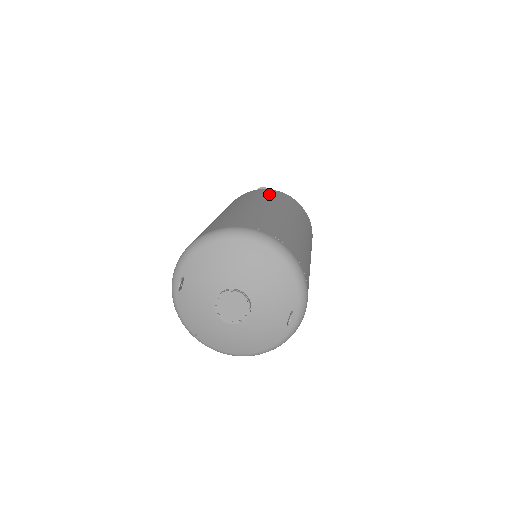
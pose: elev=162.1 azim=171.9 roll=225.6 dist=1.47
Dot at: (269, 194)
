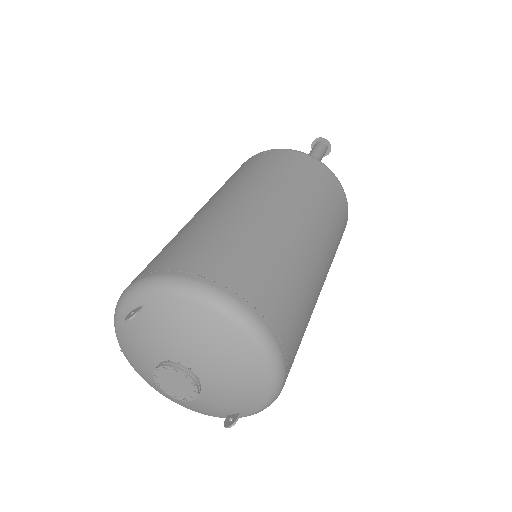
Dot at: (324, 190)
